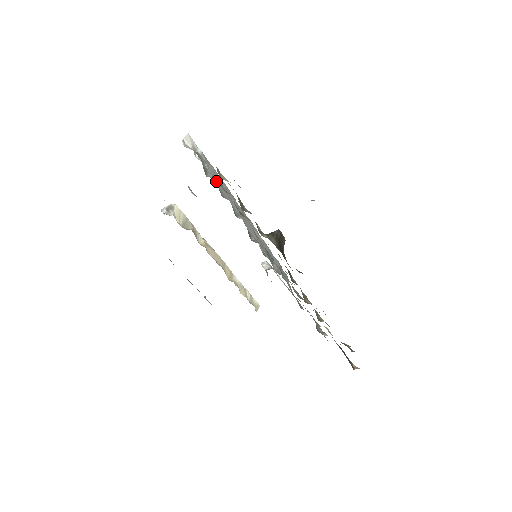
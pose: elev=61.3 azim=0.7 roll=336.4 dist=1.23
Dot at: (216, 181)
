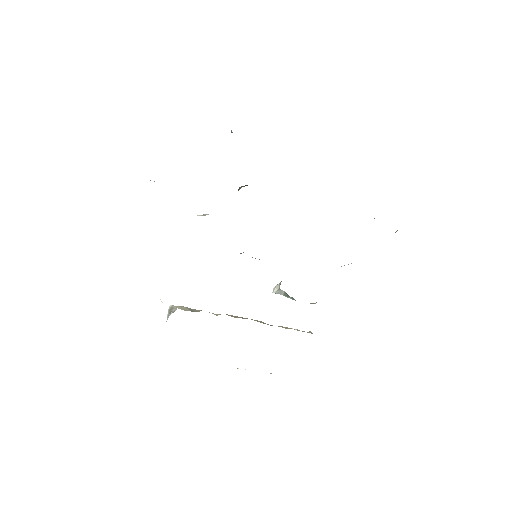
Dot at: occluded
